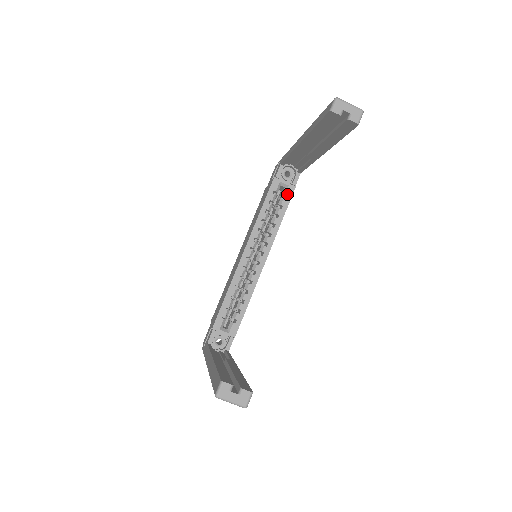
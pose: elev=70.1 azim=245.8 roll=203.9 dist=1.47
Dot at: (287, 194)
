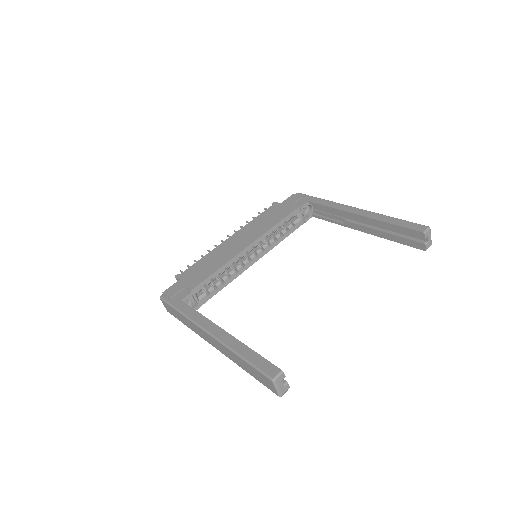
Dot at: (297, 224)
